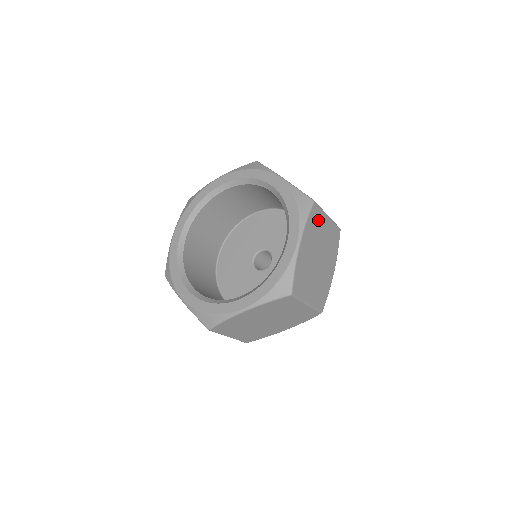
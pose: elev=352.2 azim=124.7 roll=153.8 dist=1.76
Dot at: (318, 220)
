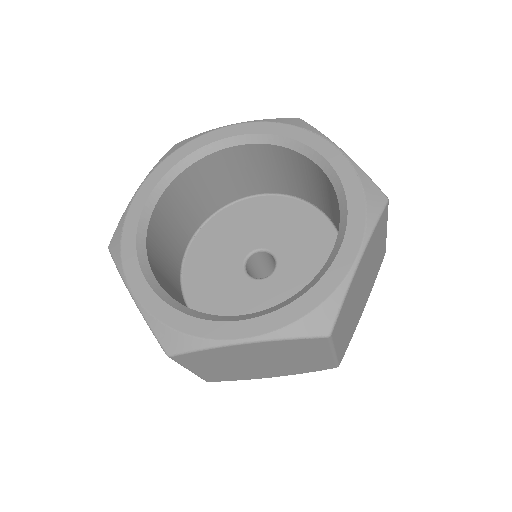
Dot at: (310, 348)
